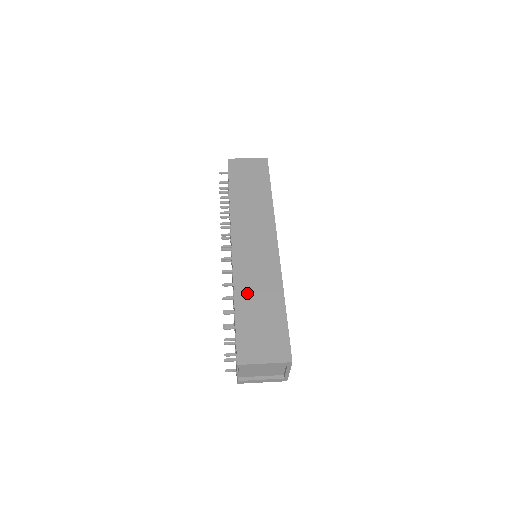
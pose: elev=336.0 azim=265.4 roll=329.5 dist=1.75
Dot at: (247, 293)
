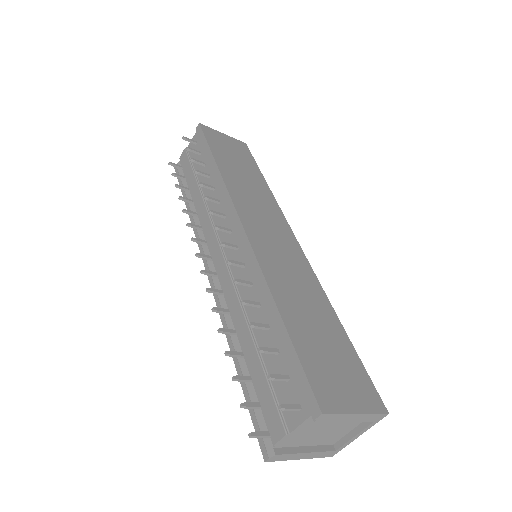
Dot at: (289, 296)
